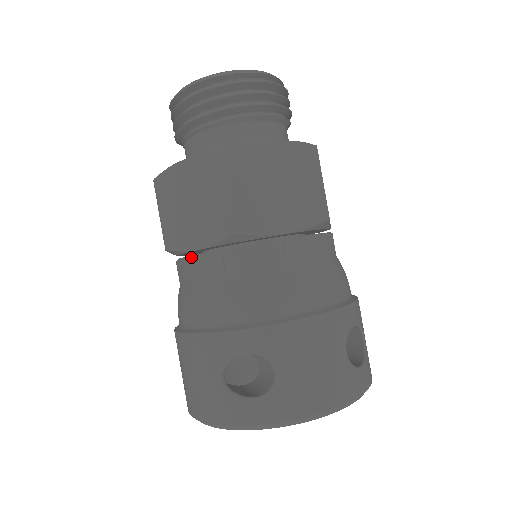
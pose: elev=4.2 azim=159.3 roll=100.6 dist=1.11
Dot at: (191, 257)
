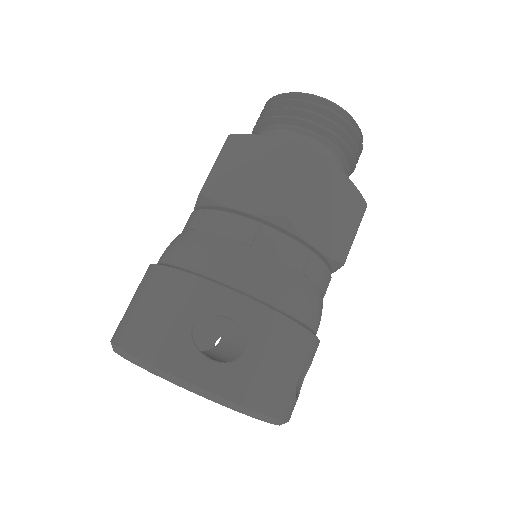
Dot at: (226, 212)
